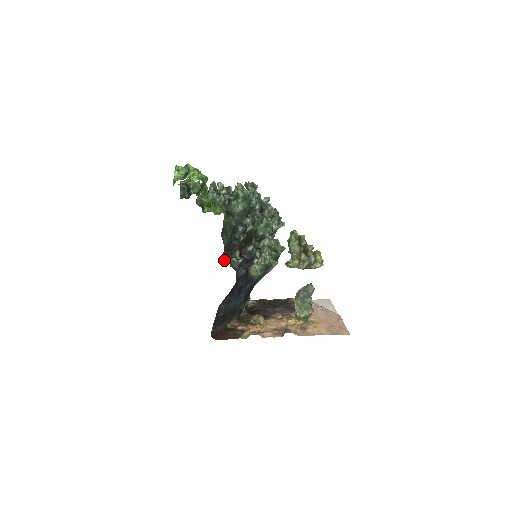
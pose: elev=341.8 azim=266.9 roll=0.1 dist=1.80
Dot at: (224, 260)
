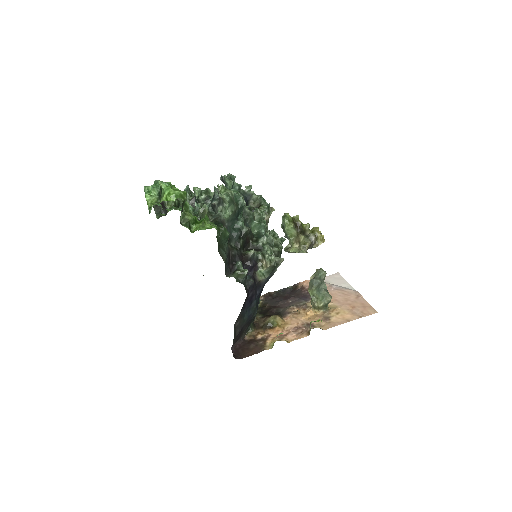
Dot at: (228, 276)
